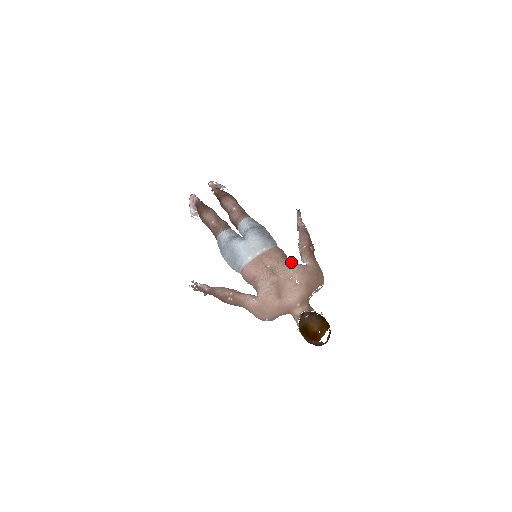
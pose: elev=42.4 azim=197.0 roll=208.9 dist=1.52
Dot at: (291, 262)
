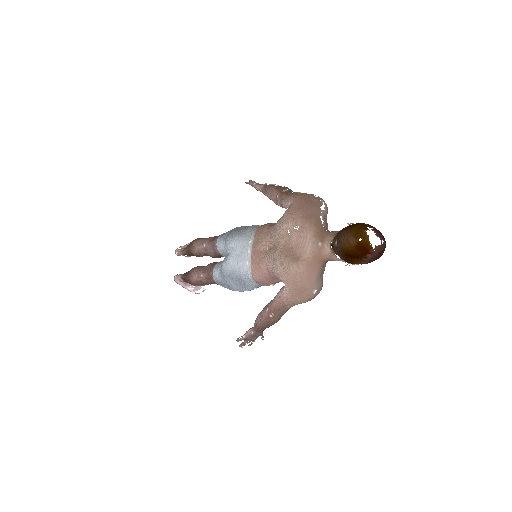
Dot at: (277, 221)
